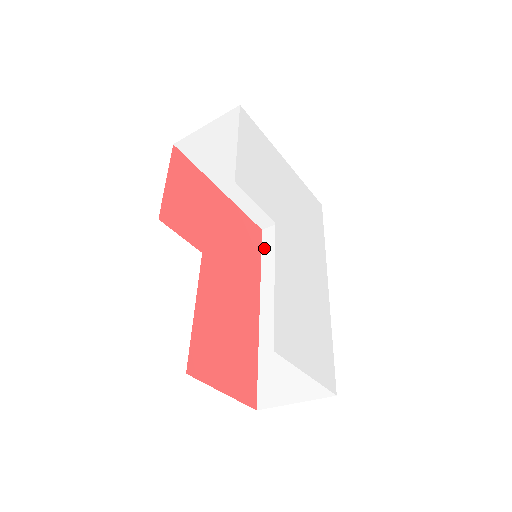
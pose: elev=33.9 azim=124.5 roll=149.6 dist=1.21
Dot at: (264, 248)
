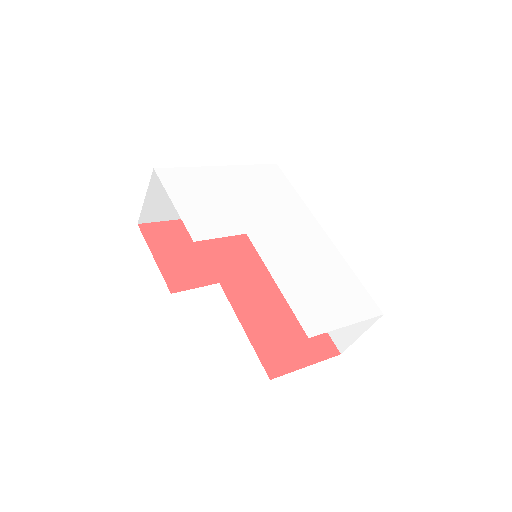
Dot at: occluded
